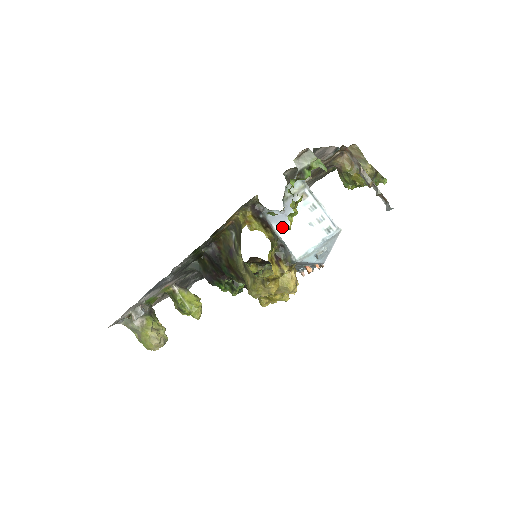
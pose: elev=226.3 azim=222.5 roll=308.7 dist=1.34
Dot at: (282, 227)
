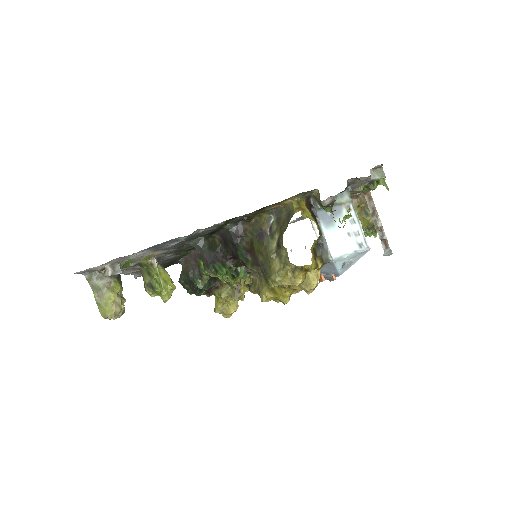
Dot at: (327, 226)
